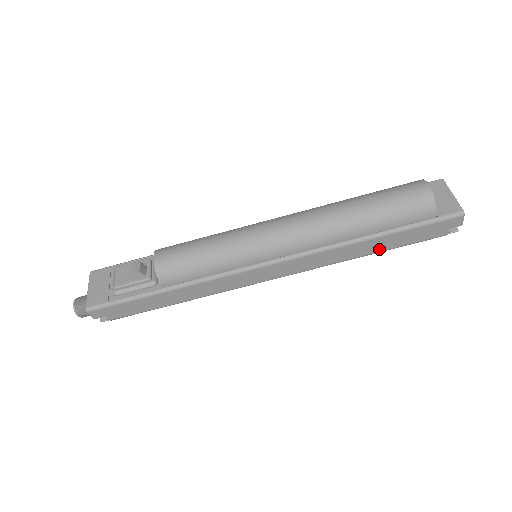
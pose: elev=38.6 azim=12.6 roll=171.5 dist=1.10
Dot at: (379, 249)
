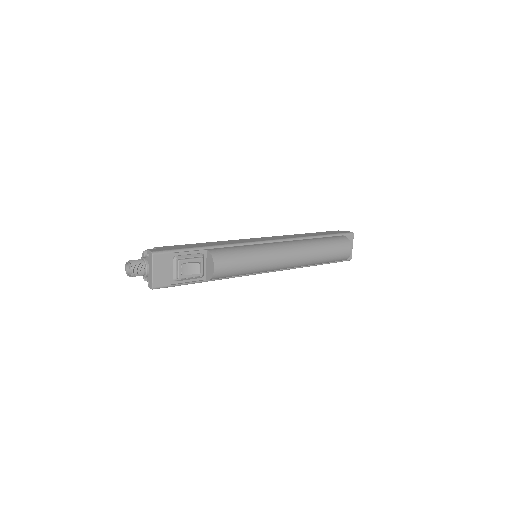
Dot at: occluded
